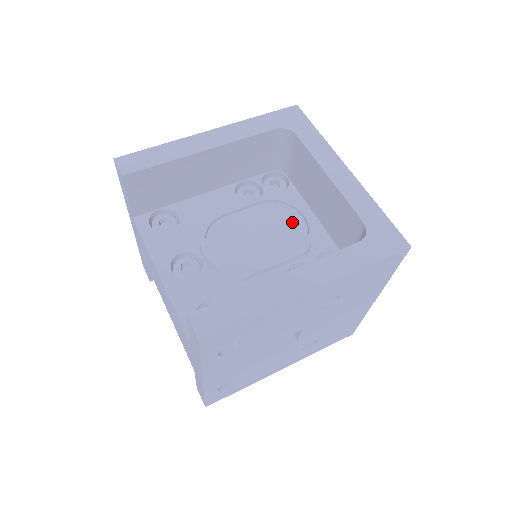
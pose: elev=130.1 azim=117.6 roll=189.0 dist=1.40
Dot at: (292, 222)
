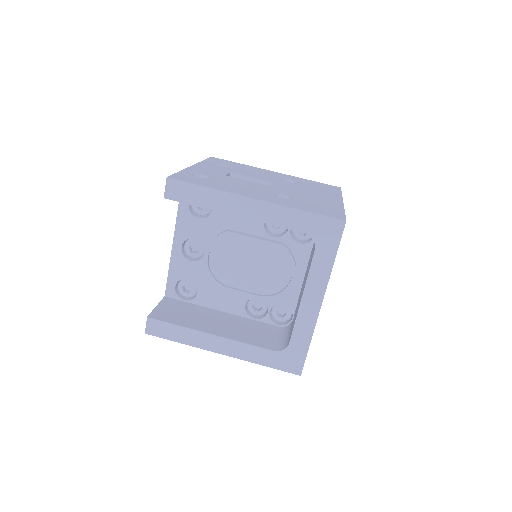
Dot at: (281, 273)
